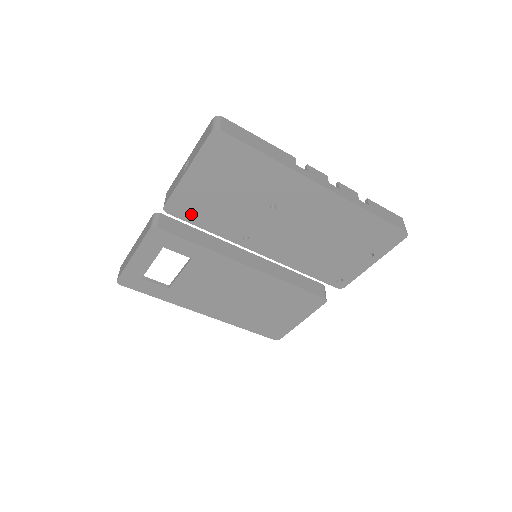
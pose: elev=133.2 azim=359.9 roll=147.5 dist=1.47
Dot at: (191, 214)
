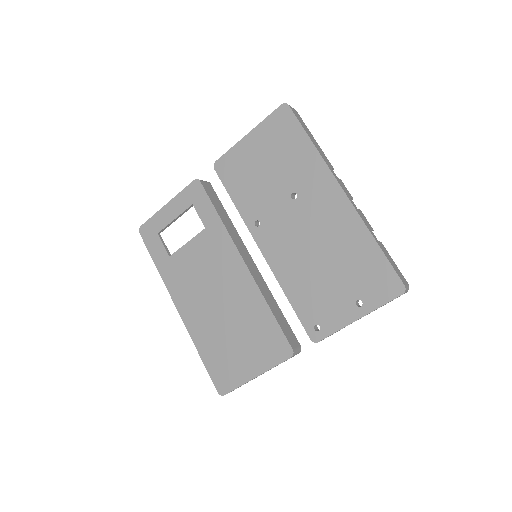
Dot at: (230, 177)
